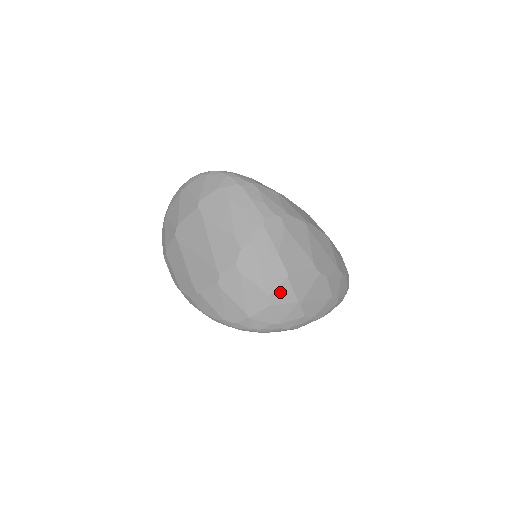
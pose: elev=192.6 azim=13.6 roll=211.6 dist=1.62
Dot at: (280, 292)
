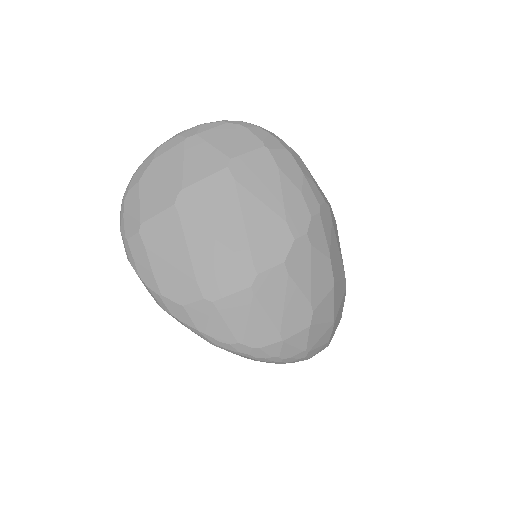
Dot at: (323, 307)
